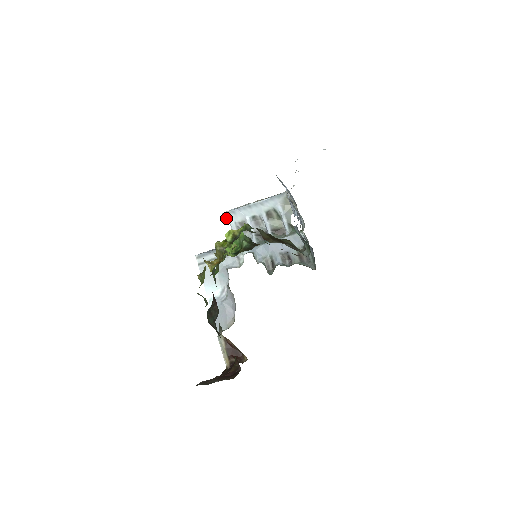
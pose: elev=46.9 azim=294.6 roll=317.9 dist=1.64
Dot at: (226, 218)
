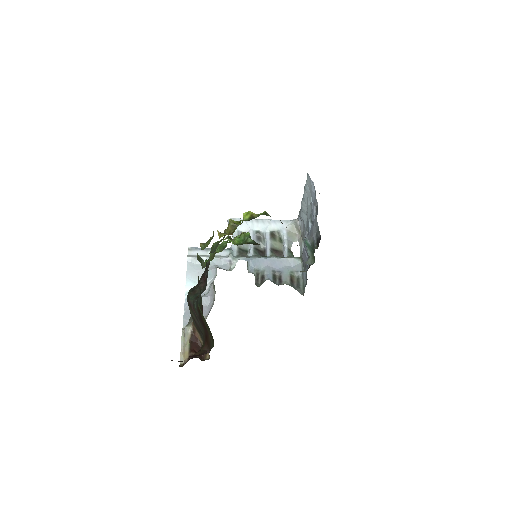
Dot at: occluded
